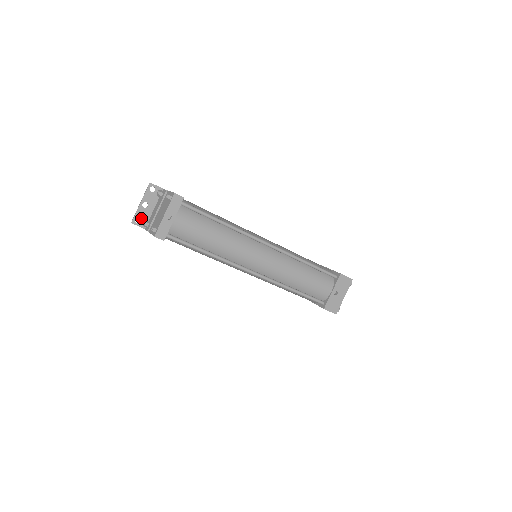
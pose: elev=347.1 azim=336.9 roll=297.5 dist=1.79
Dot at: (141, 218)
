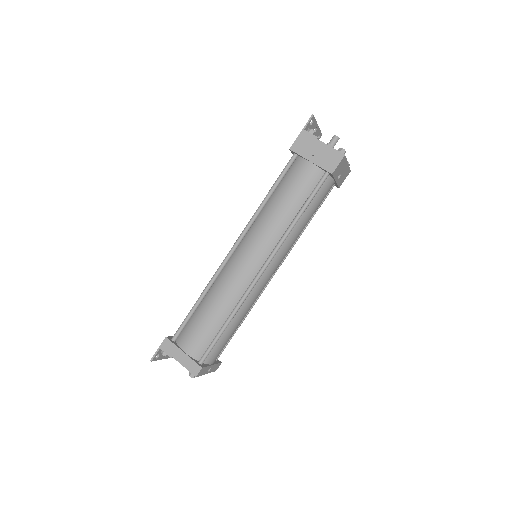
Dot at: occluded
